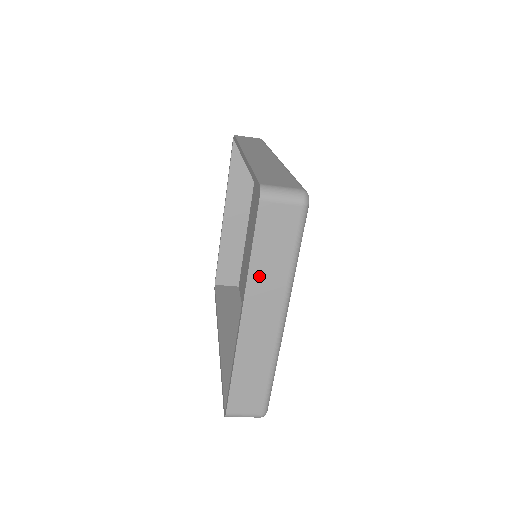
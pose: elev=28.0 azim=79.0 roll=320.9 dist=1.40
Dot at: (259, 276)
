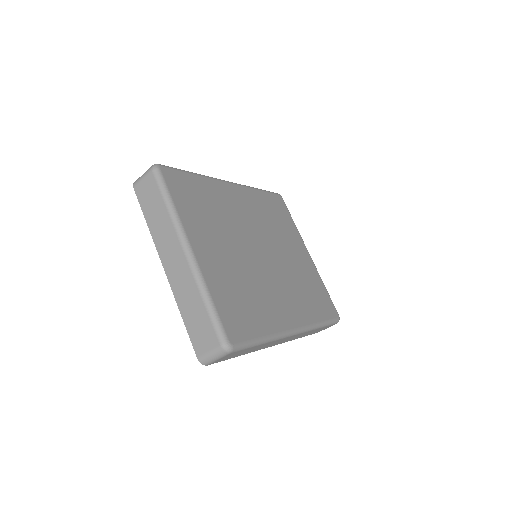
Dot at: (157, 231)
